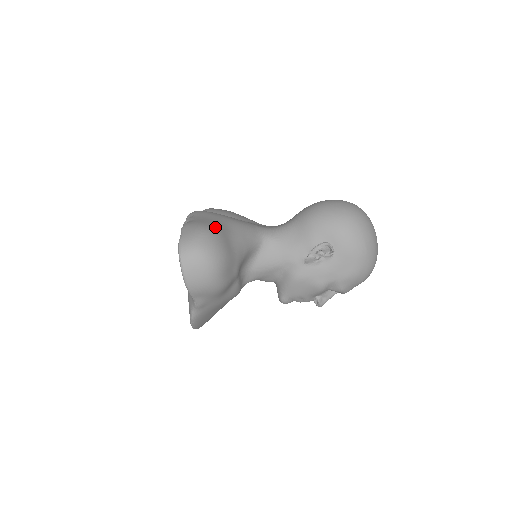
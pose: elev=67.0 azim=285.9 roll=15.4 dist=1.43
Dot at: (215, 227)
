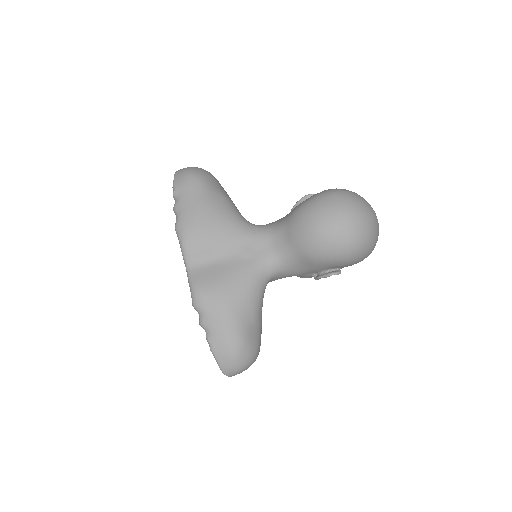
Dot at: (239, 338)
